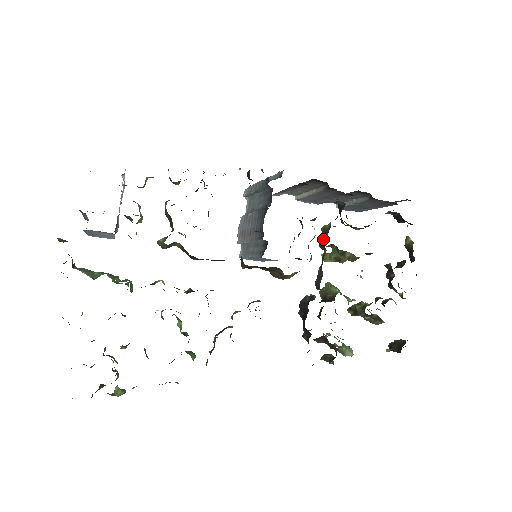
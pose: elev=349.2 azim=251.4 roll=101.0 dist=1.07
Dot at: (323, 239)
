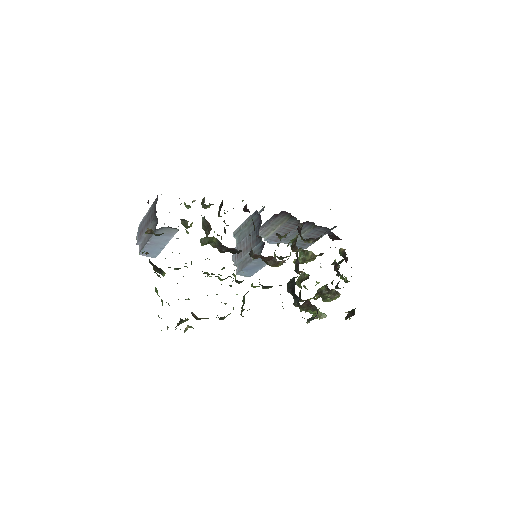
Dot at: (294, 245)
